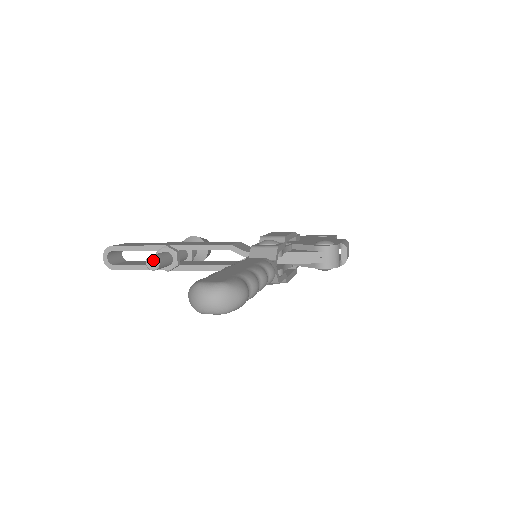
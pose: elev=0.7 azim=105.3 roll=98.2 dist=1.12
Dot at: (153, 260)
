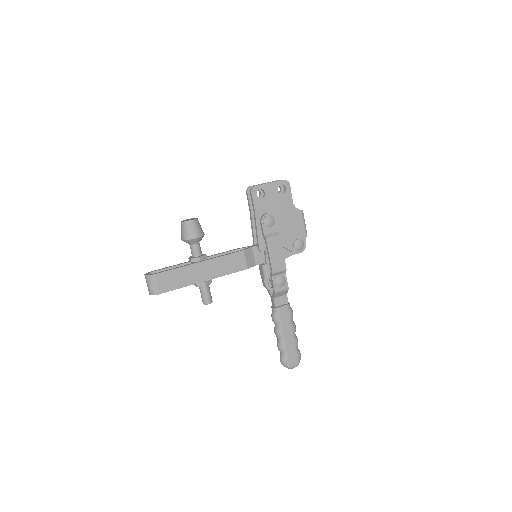
Dot at: occluded
